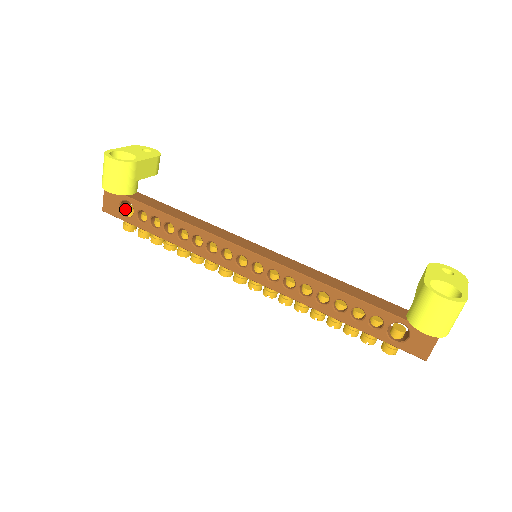
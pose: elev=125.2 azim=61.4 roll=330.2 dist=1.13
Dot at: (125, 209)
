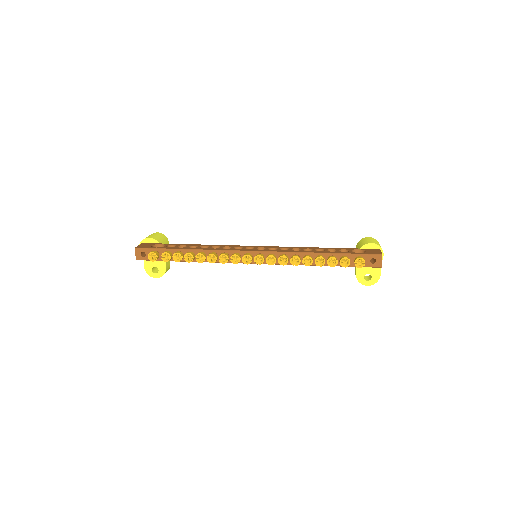
Dot at: occluded
